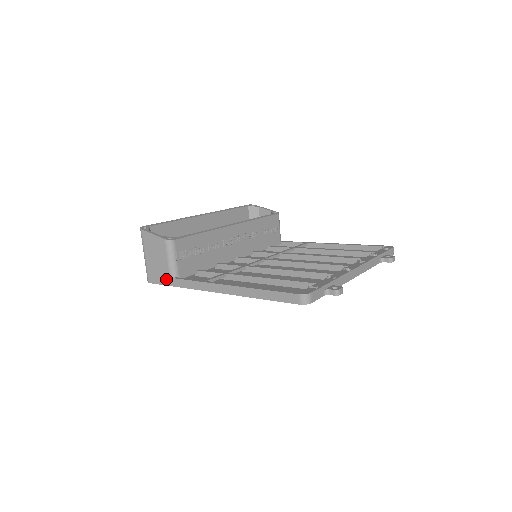
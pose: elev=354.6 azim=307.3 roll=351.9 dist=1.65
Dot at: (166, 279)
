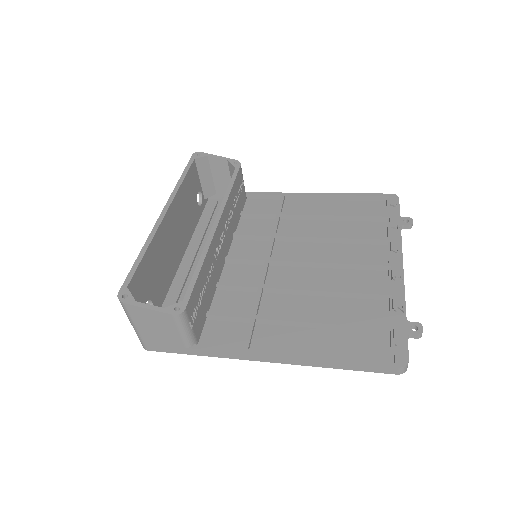
Dot at: (180, 349)
